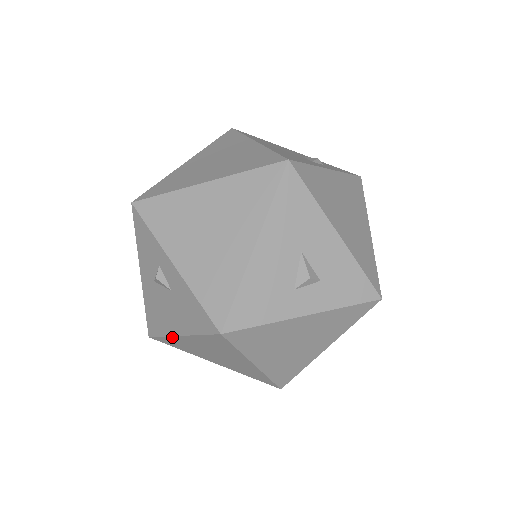
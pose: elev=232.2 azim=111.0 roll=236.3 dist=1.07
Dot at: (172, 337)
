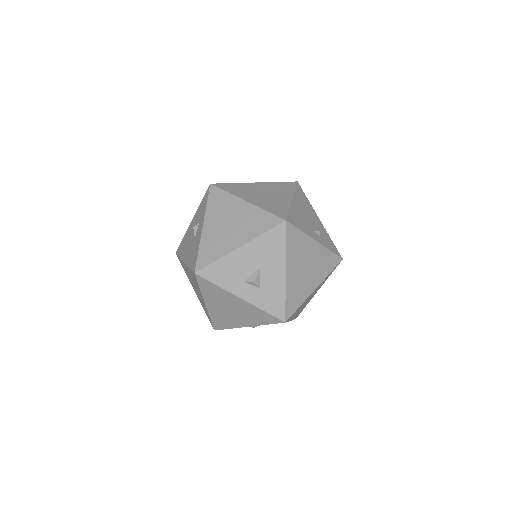
Dot at: (182, 261)
